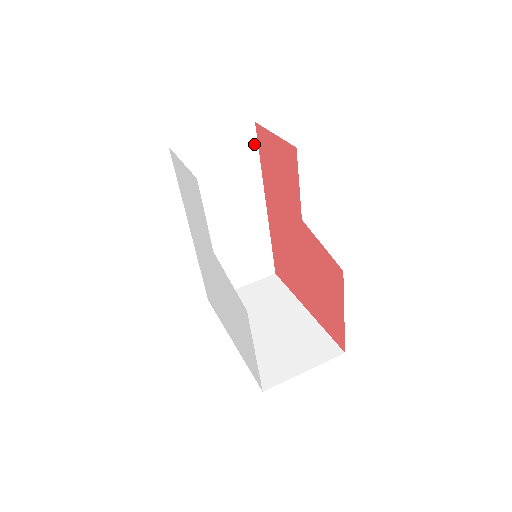
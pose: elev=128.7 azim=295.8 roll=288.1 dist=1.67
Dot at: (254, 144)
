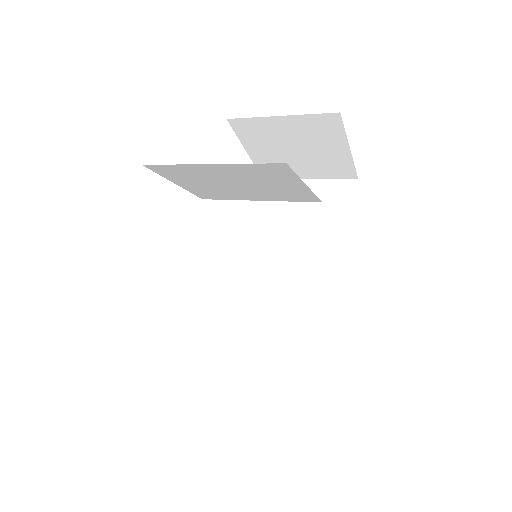
Dot at: (350, 201)
